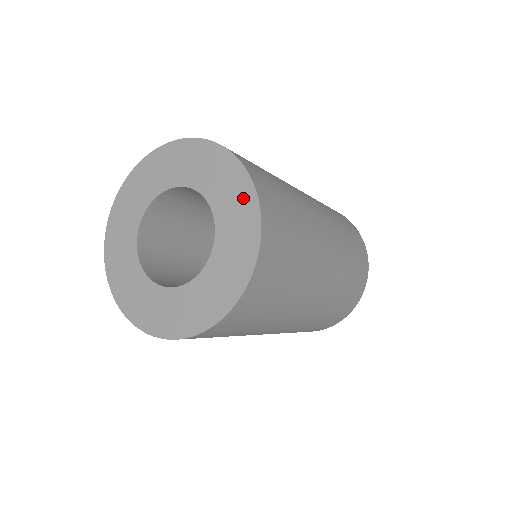
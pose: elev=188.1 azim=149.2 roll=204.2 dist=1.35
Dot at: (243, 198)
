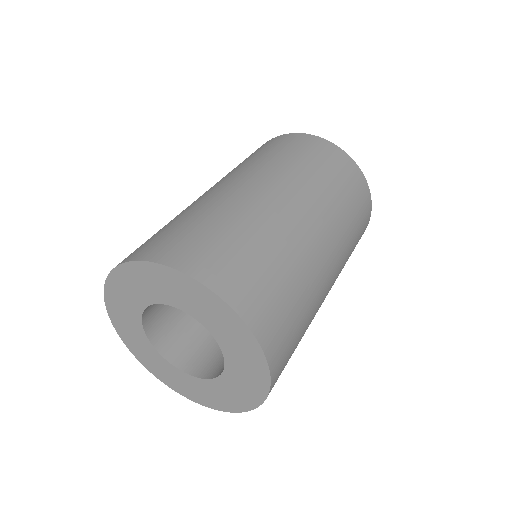
Dot at: (256, 382)
